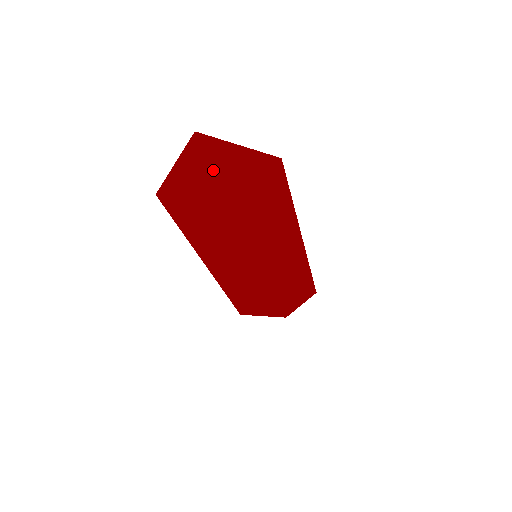
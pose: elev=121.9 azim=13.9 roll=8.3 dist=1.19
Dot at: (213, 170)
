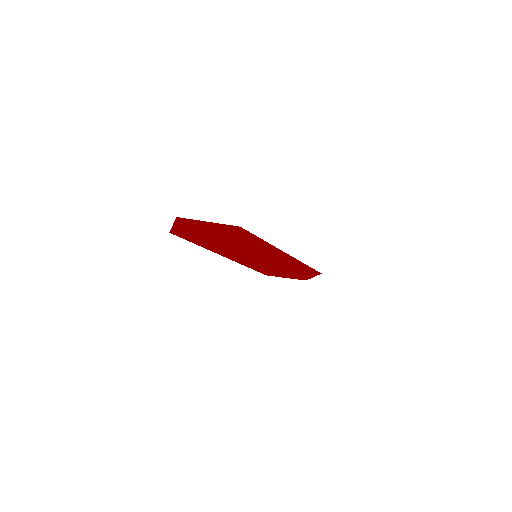
Dot at: (198, 228)
